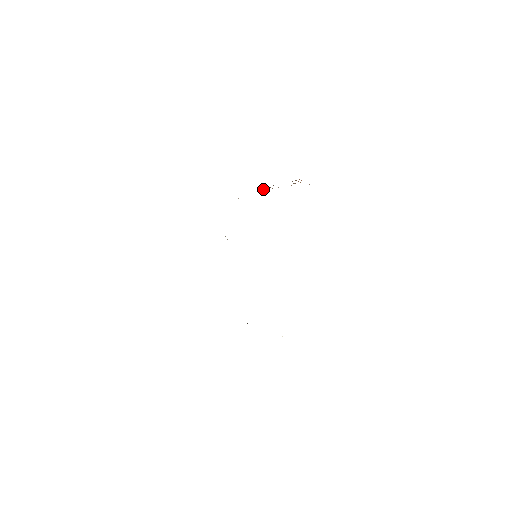
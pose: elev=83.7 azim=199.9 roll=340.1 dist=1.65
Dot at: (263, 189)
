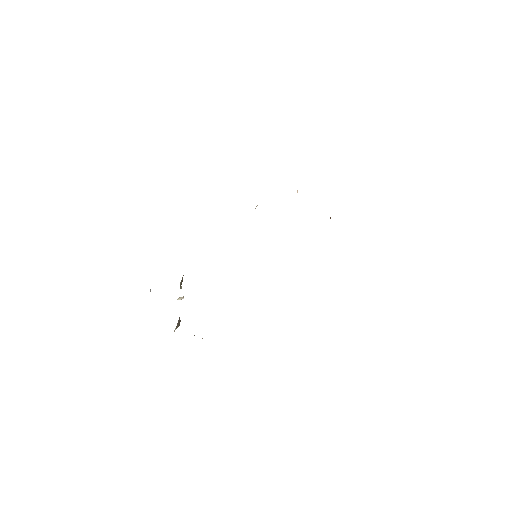
Dot at: occluded
